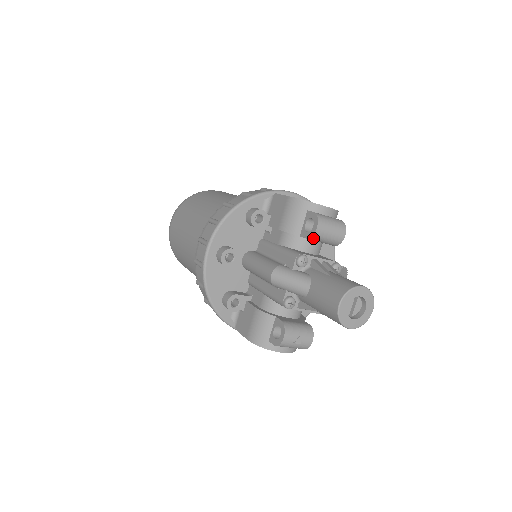
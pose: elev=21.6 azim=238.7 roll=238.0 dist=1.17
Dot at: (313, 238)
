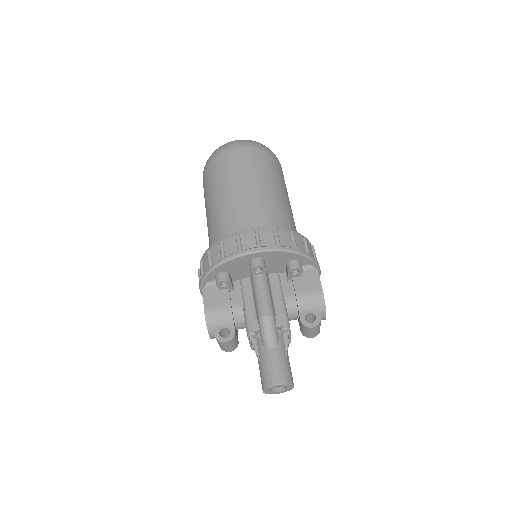
Dot at: (303, 326)
